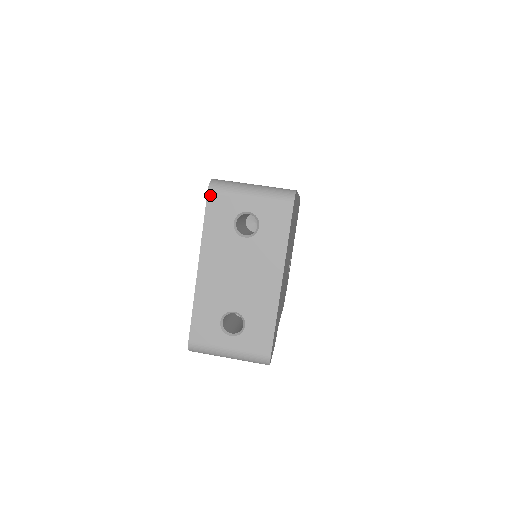
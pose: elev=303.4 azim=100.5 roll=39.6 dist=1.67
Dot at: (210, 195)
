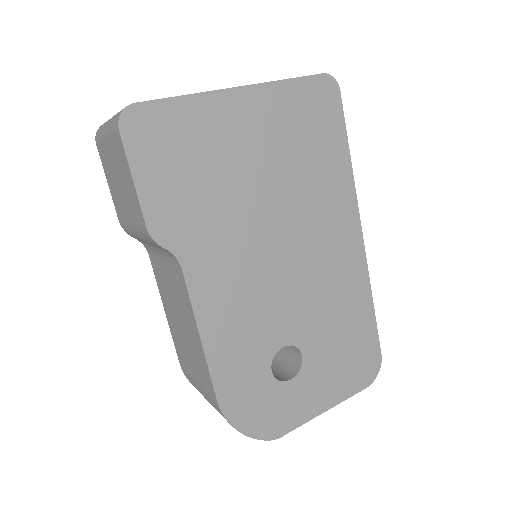
Dot at: occluded
